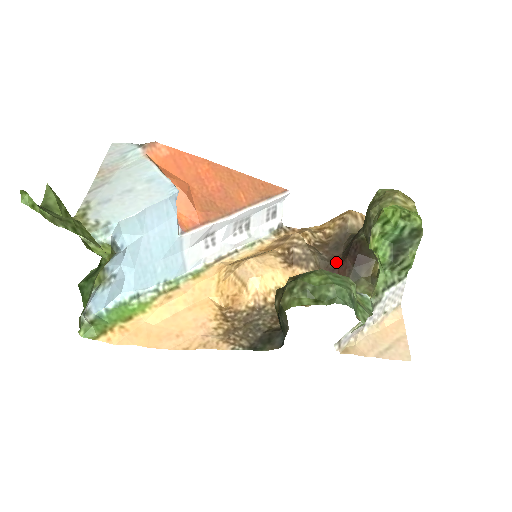
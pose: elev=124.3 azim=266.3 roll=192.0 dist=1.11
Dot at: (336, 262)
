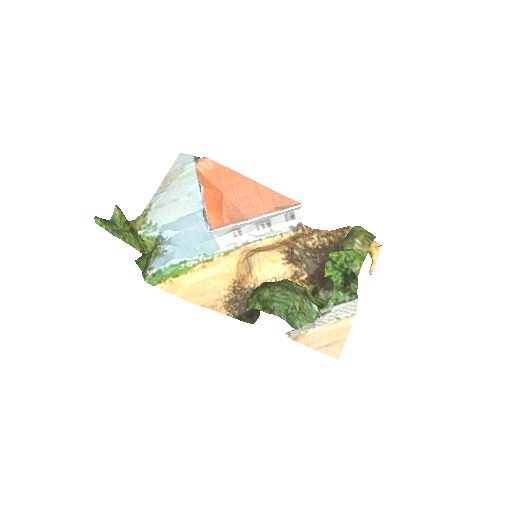
Dot at: (324, 268)
